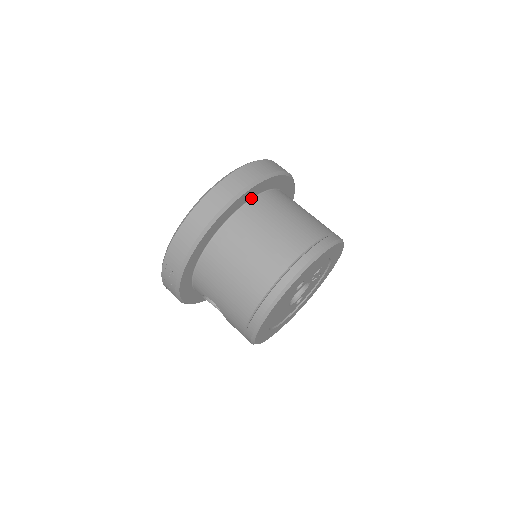
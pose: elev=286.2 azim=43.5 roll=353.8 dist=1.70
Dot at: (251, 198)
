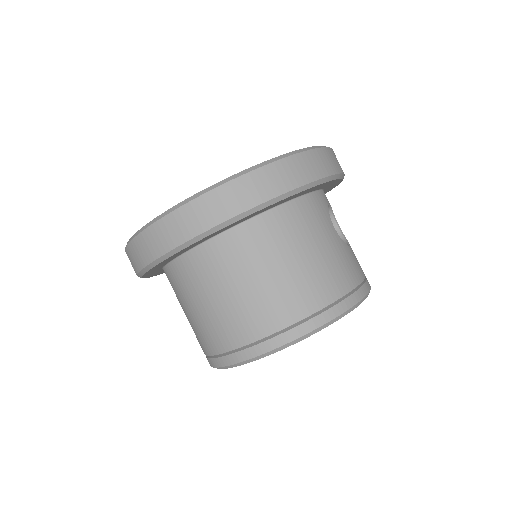
Dot at: (246, 219)
